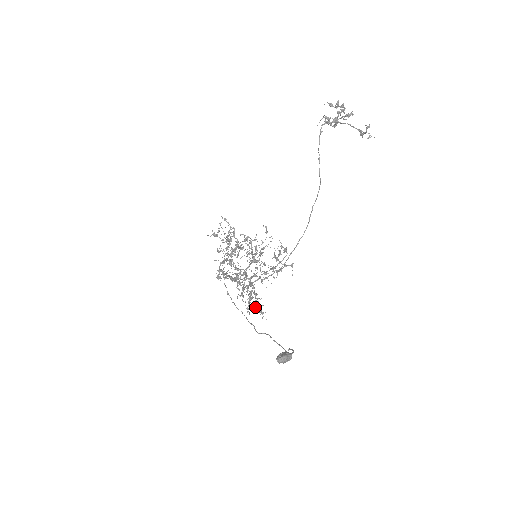
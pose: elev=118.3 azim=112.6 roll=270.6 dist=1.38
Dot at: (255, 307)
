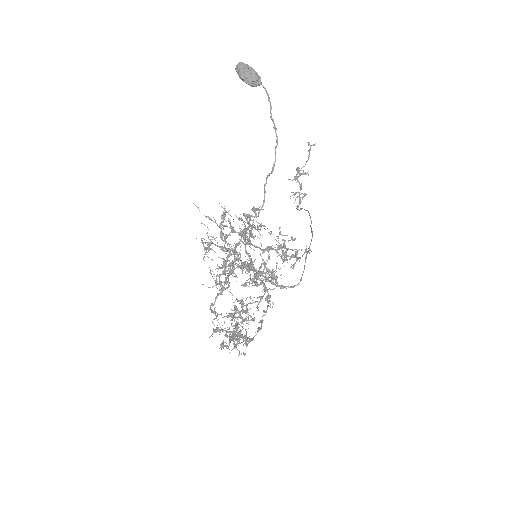
Dot at: (247, 218)
